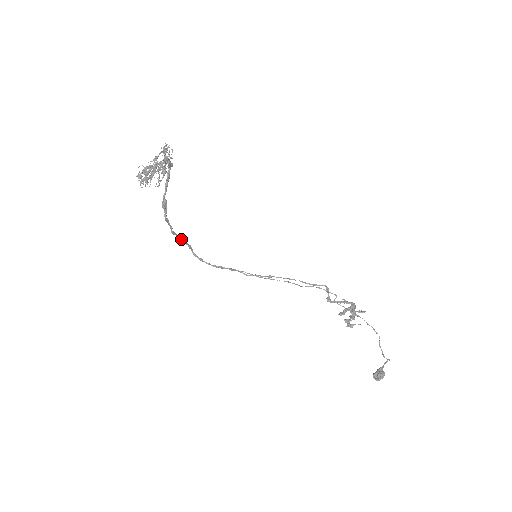
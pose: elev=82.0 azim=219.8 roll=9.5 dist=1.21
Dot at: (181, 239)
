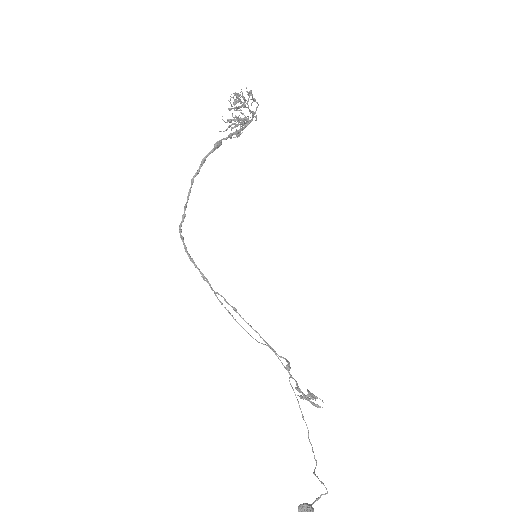
Dot at: (187, 198)
